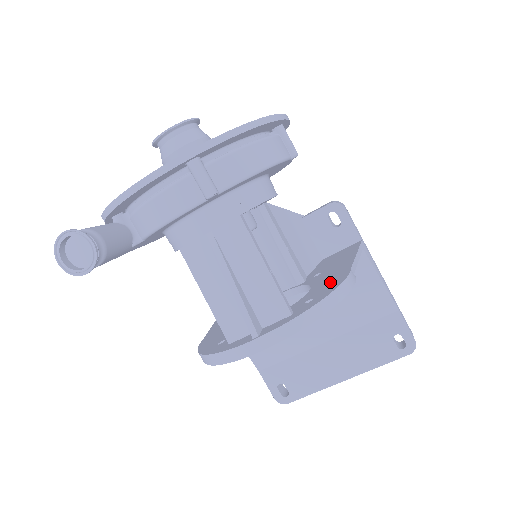
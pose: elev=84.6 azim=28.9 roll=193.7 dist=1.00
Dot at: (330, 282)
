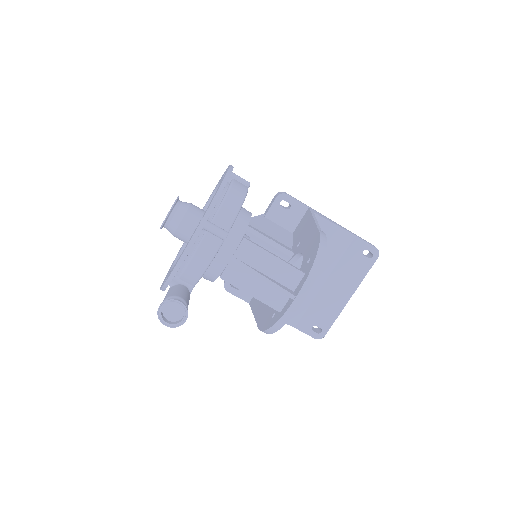
Dot at: (312, 244)
